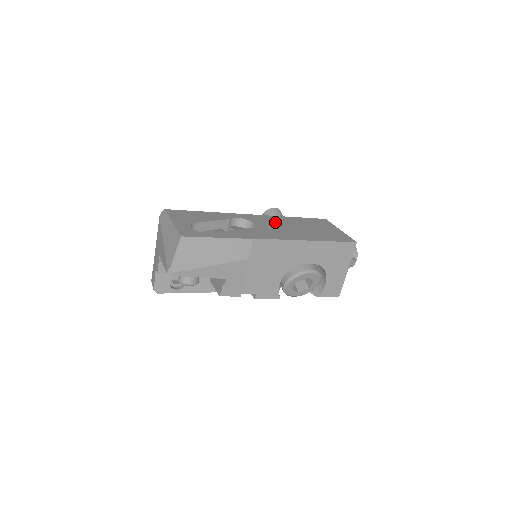
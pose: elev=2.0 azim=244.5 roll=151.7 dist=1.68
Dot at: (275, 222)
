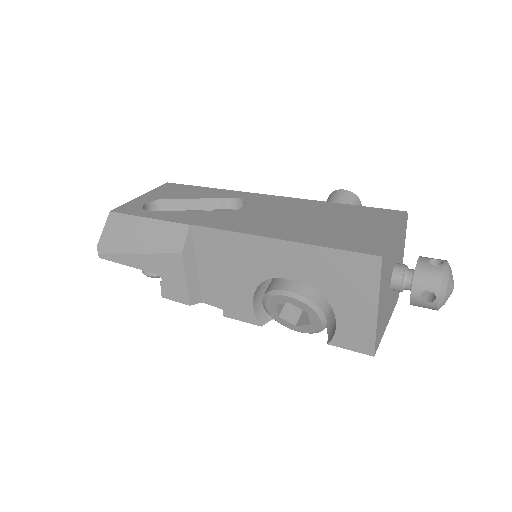
Dot at: (284, 207)
